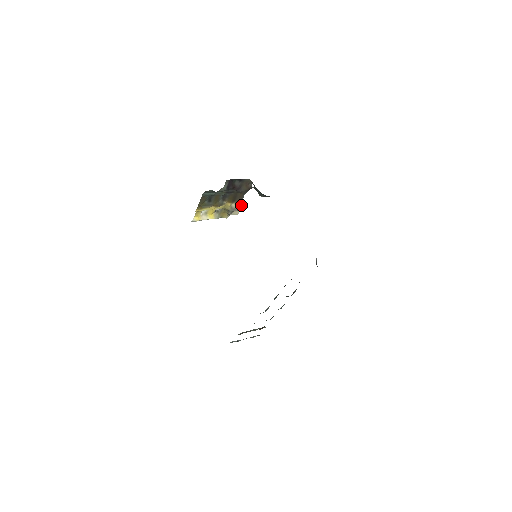
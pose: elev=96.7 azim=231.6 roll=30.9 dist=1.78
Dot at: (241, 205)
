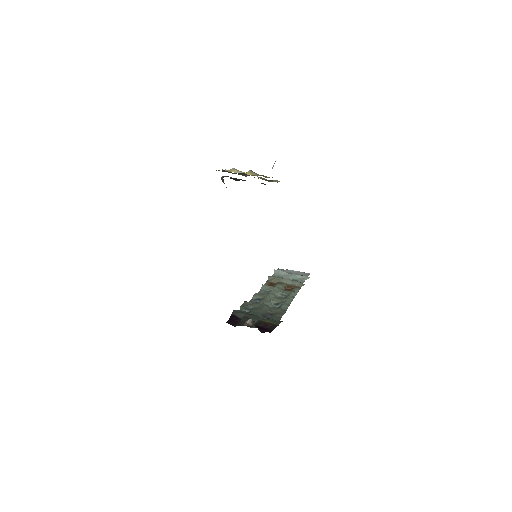
Dot at: occluded
